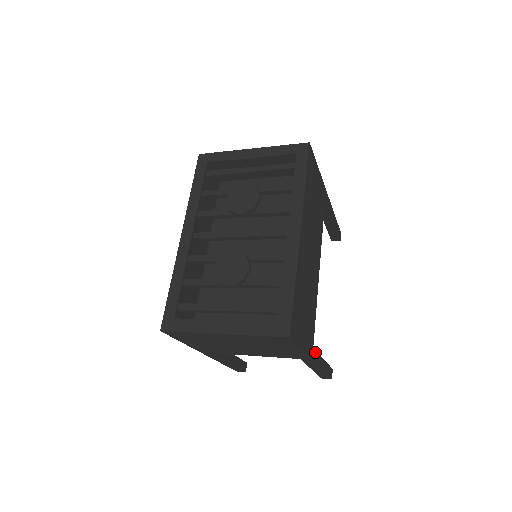
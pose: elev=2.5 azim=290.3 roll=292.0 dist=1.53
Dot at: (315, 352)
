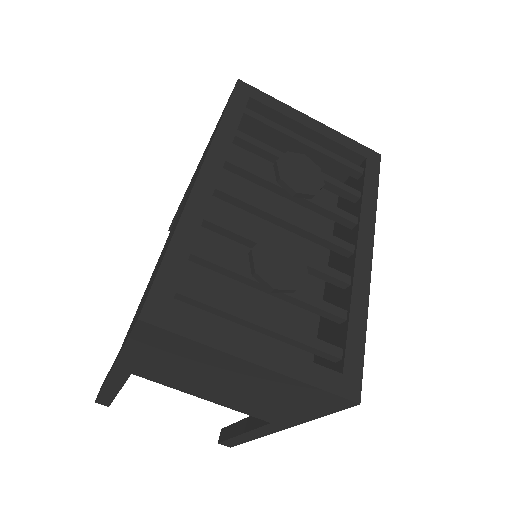
Dot at: occluded
